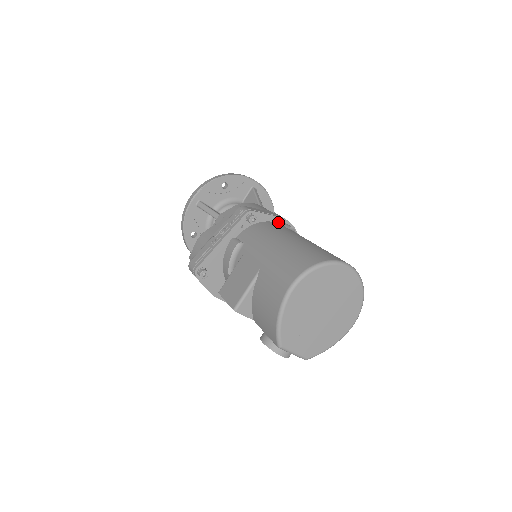
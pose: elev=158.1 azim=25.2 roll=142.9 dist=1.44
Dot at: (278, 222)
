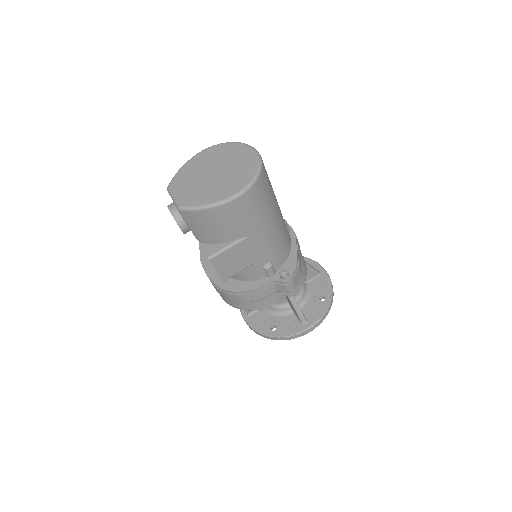
Dot at: occluded
